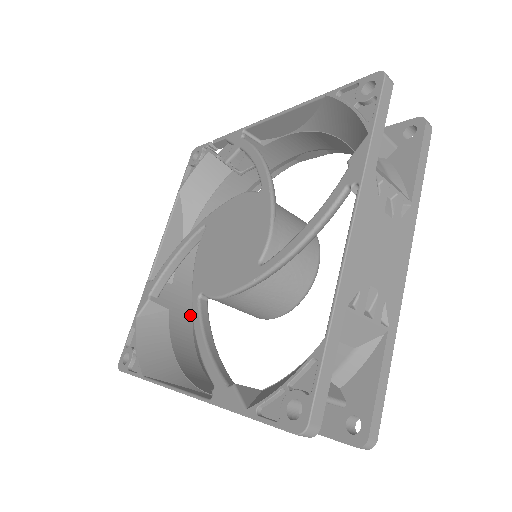
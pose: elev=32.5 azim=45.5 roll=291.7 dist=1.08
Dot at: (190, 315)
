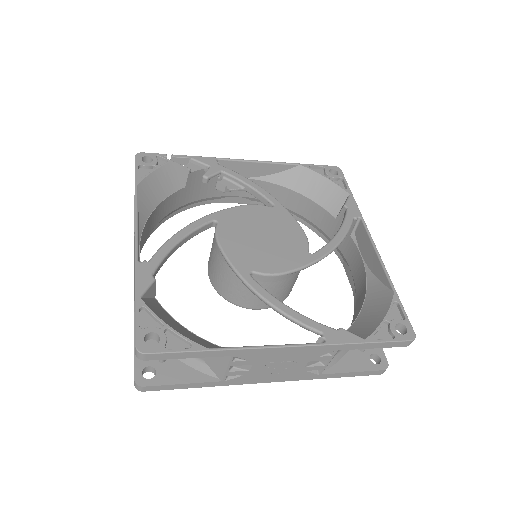
Dot at: occluded
